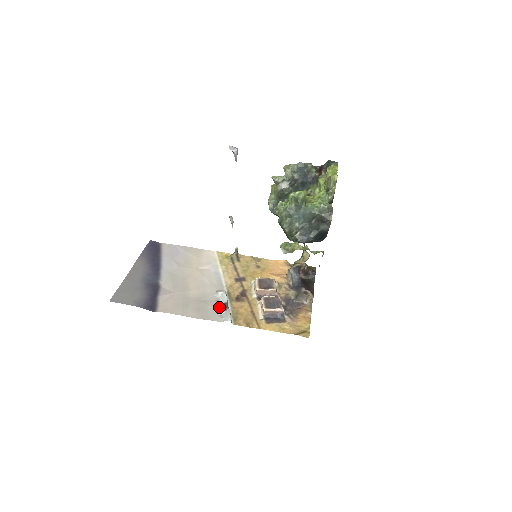
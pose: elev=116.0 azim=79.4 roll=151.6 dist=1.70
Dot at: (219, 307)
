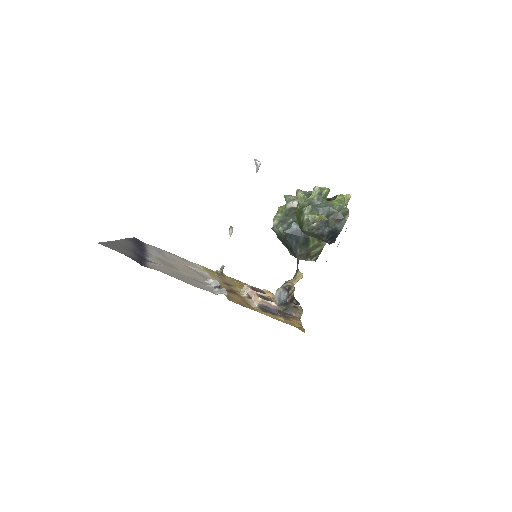
Dot at: (212, 287)
